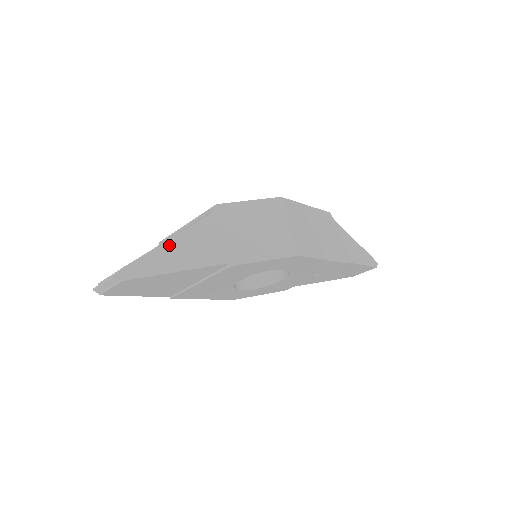
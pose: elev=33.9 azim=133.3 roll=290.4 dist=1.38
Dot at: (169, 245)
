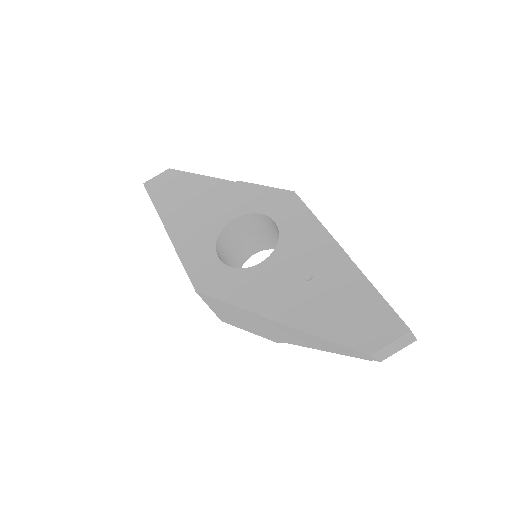
Dot at: occluded
